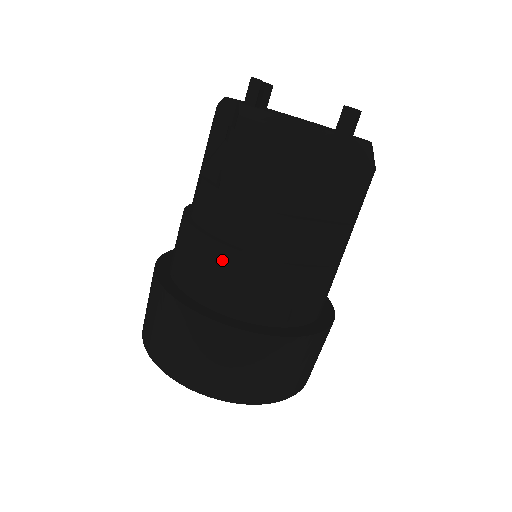
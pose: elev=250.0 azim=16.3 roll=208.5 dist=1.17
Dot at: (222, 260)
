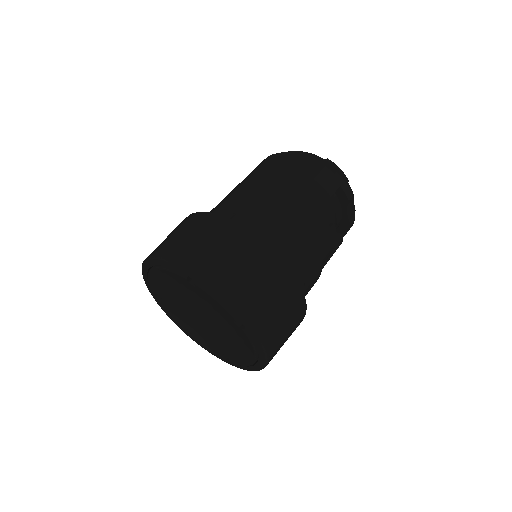
Dot at: occluded
